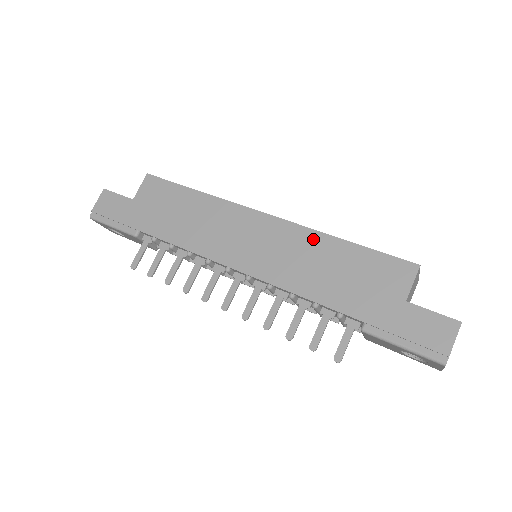
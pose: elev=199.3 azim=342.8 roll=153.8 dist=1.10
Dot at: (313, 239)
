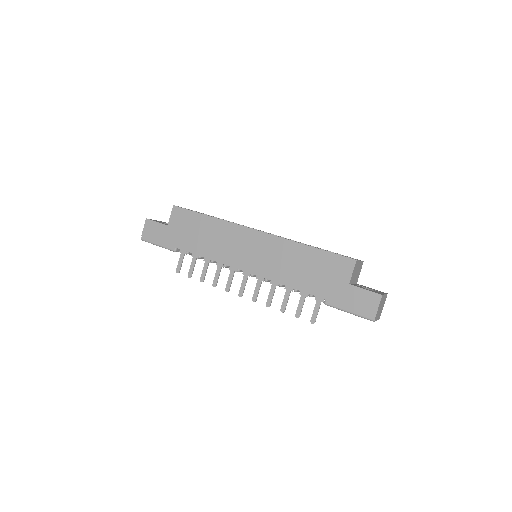
Dot at: (289, 247)
